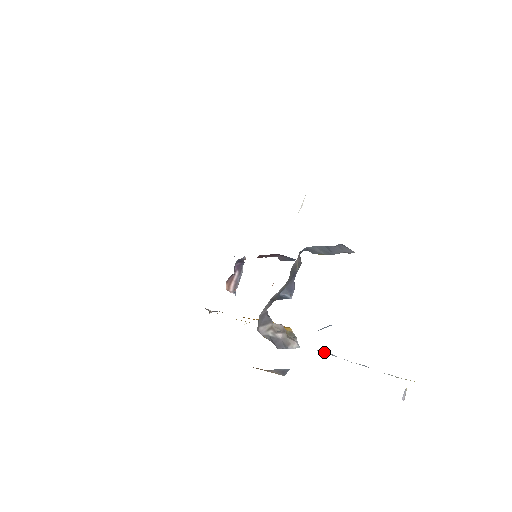
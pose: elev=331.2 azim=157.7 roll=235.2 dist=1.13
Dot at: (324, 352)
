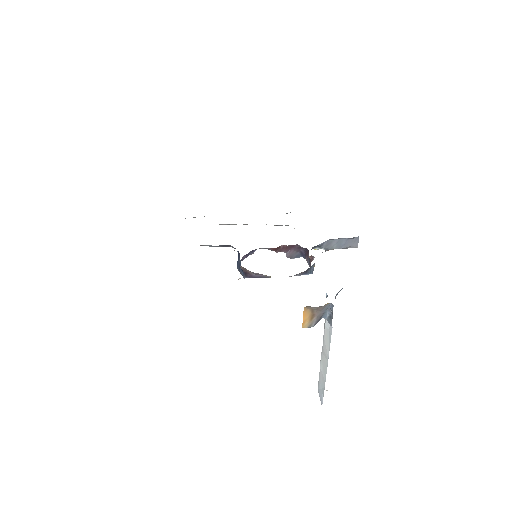
Dot at: occluded
